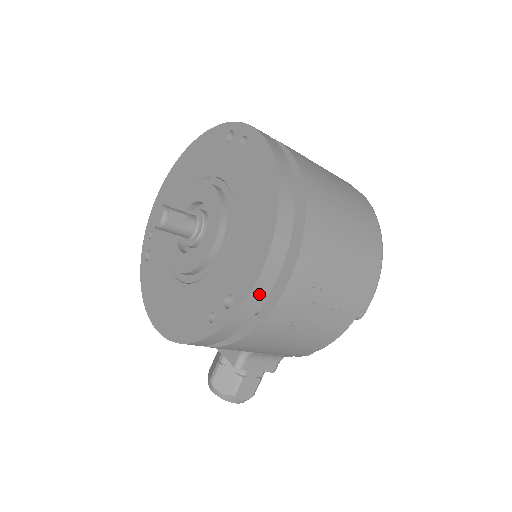
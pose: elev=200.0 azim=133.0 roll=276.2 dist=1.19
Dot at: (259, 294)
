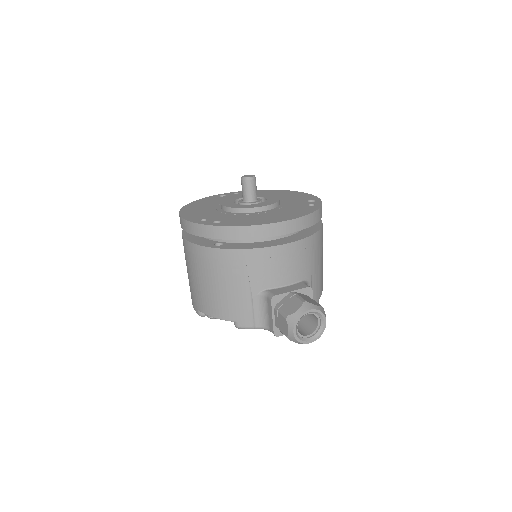
Dot at: occluded
